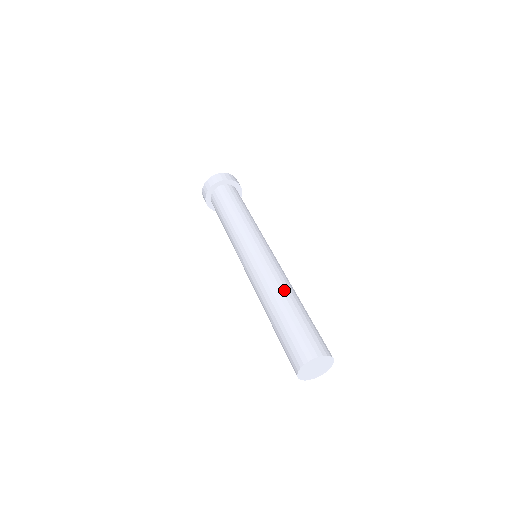
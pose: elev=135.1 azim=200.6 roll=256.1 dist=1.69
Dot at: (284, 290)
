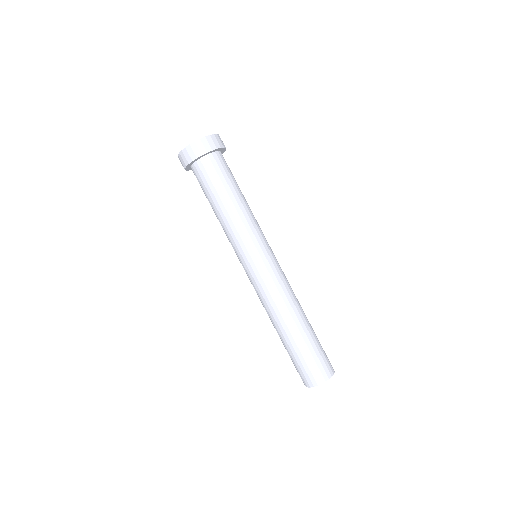
Dot at: (289, 316)
